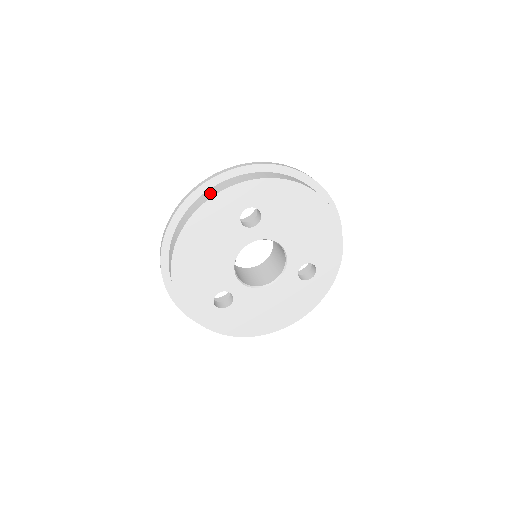
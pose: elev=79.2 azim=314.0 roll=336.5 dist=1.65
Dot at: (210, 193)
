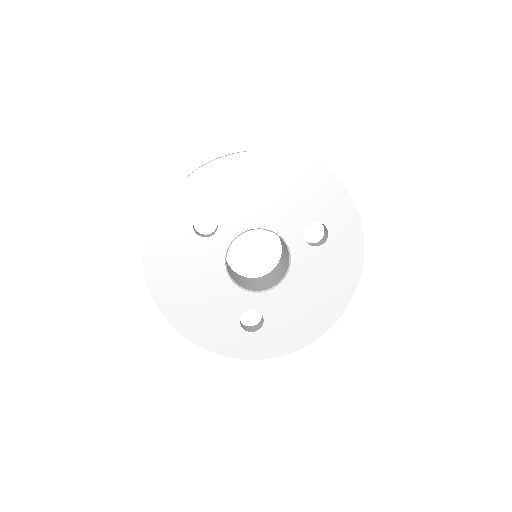
Dot at: occluded
